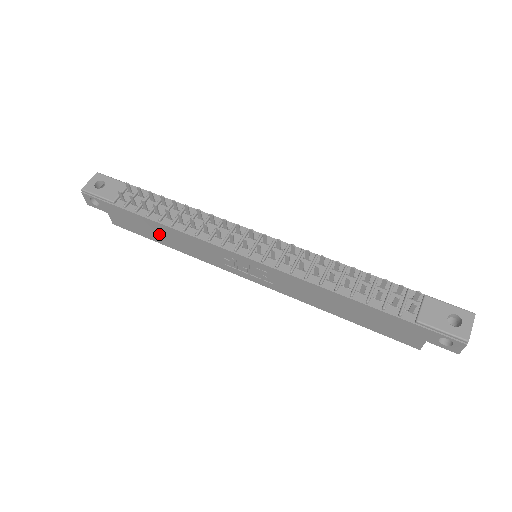
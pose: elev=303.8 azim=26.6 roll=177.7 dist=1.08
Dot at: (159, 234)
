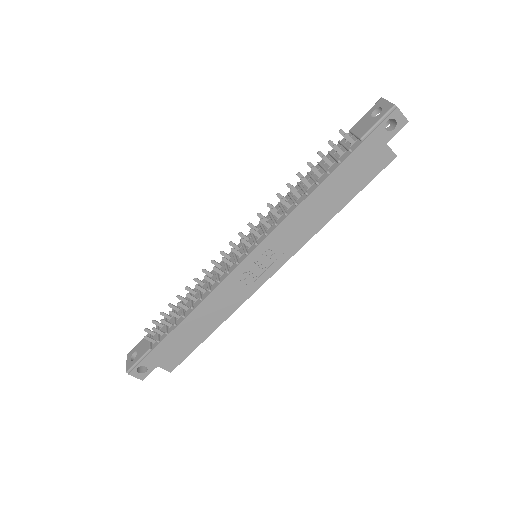
Dot at: (196, 330)
